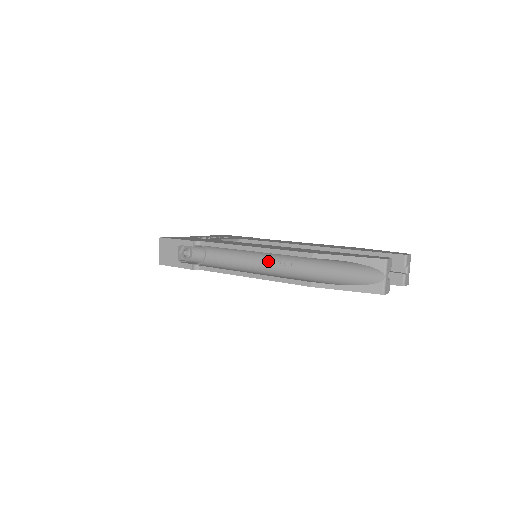
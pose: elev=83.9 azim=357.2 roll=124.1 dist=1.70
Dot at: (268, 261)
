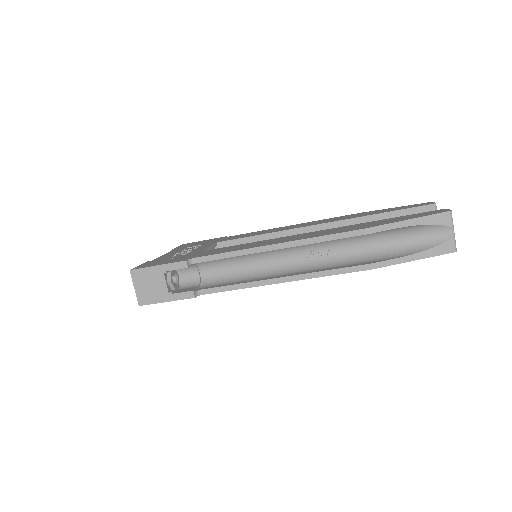
Dot at: (295, 256)
